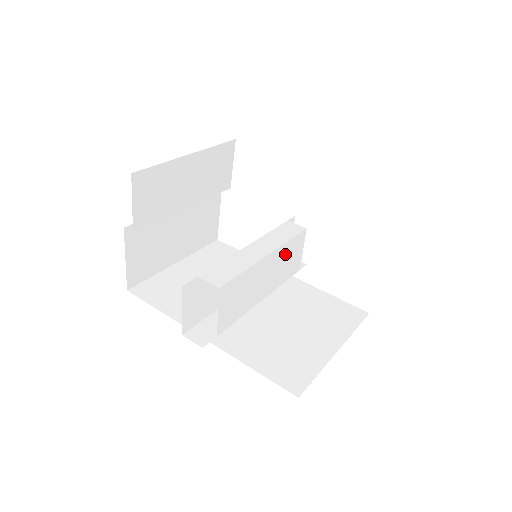
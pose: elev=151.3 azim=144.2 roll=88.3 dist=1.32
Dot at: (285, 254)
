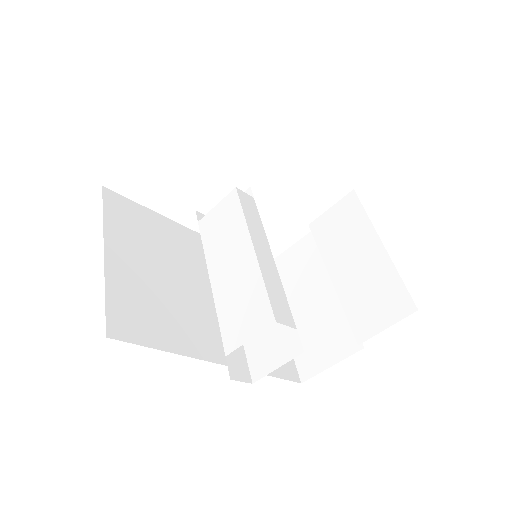
Dot at: occluded
